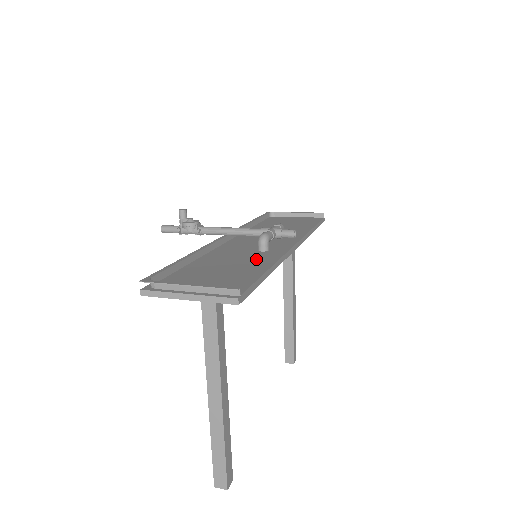
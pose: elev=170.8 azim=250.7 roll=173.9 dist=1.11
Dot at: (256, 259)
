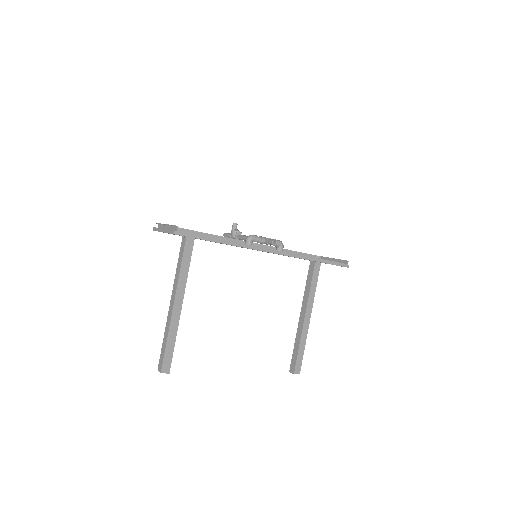
Dot at: occluded
